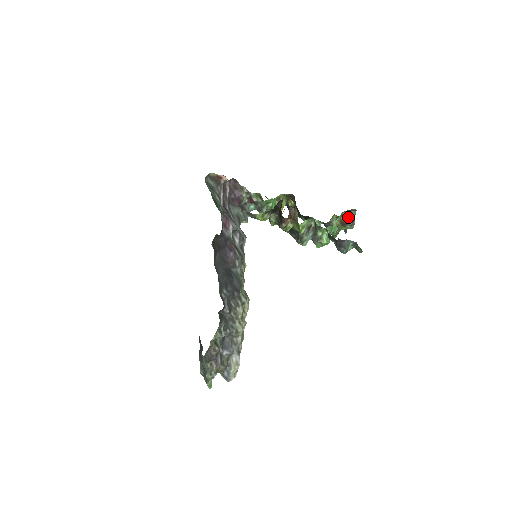
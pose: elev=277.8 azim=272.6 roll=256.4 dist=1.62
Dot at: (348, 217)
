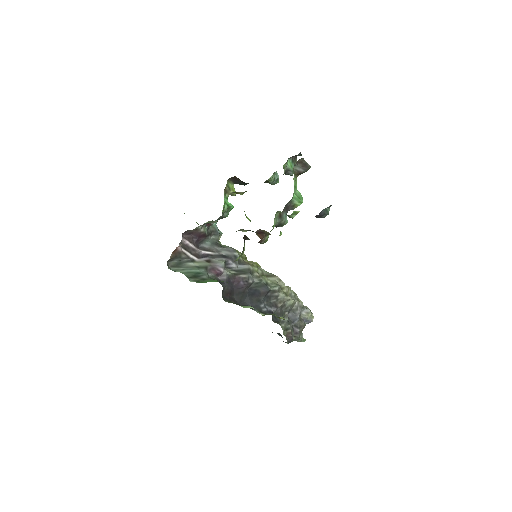
Dot at: (300, 167)
